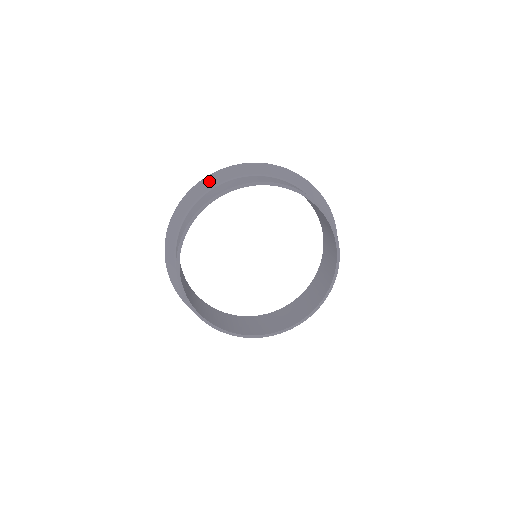
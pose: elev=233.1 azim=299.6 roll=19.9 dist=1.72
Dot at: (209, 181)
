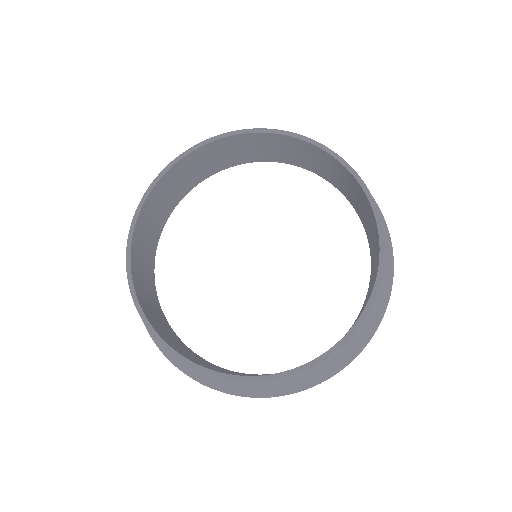
Dot at: occluded
